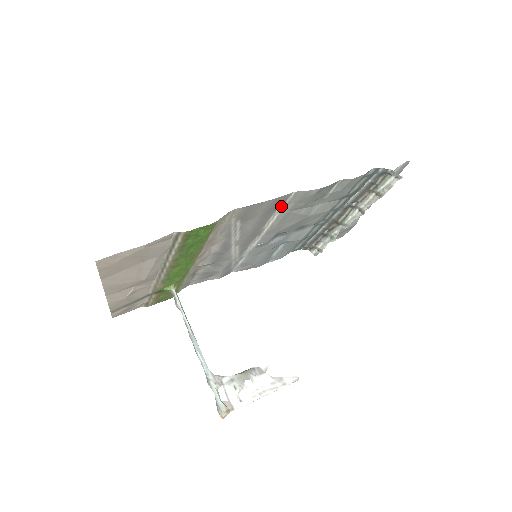
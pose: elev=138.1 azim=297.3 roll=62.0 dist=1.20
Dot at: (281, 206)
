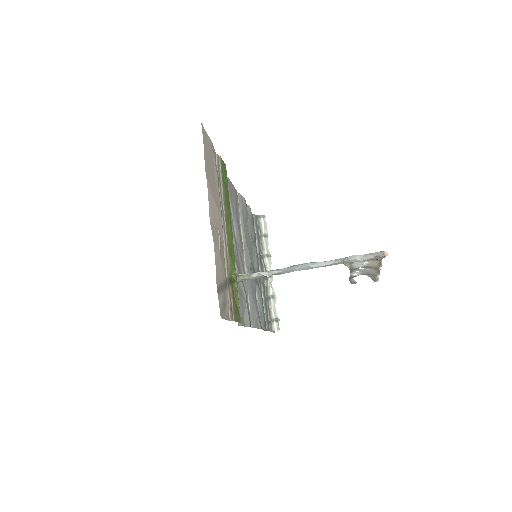
Dot at: (238, 207)
